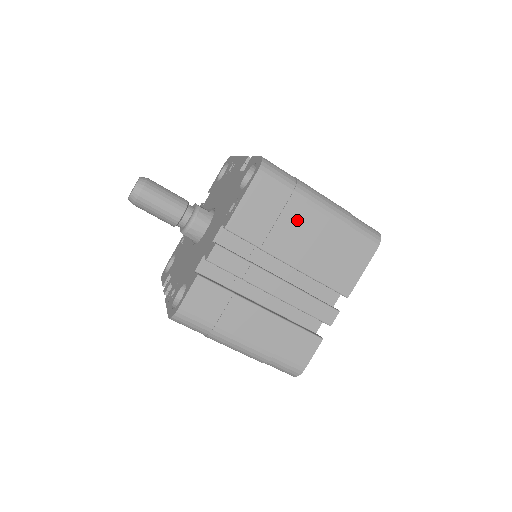
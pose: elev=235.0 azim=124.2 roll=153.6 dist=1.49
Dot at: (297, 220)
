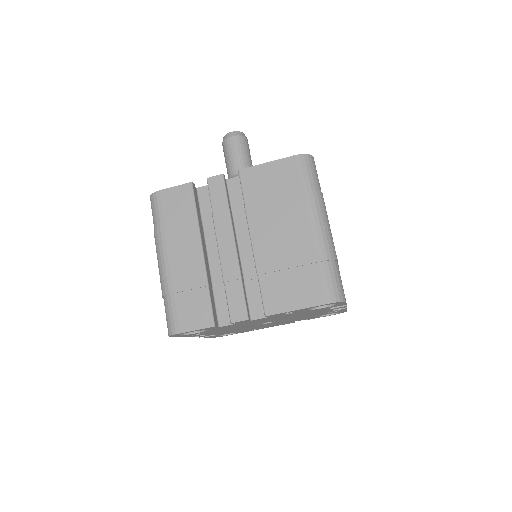
Dot at: occluded
